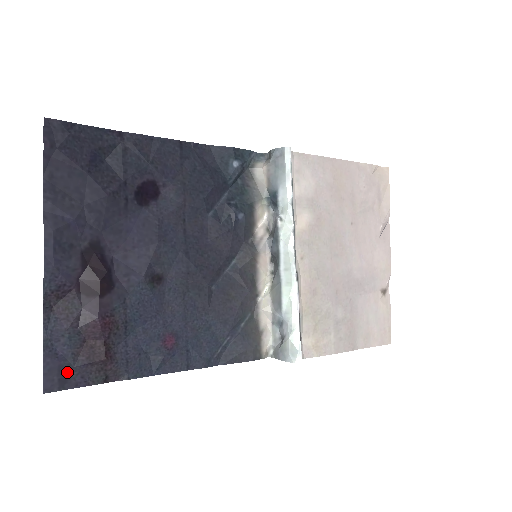
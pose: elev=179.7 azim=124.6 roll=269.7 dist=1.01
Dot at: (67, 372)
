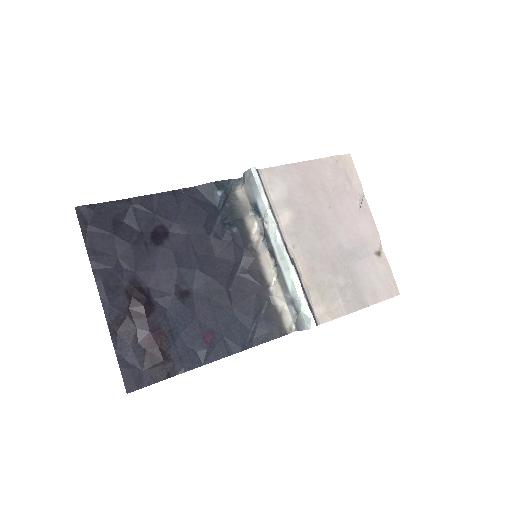
Dot at: (139, 376)
